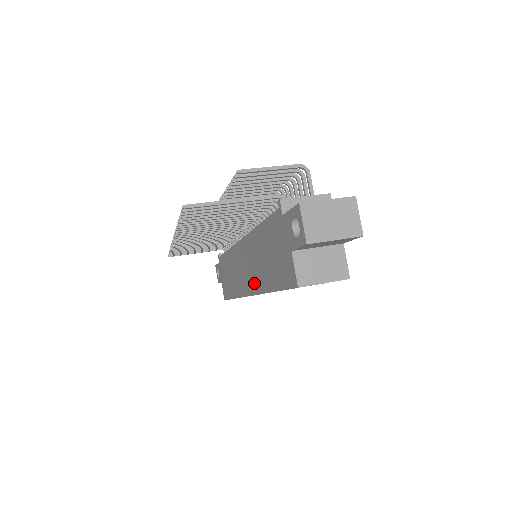
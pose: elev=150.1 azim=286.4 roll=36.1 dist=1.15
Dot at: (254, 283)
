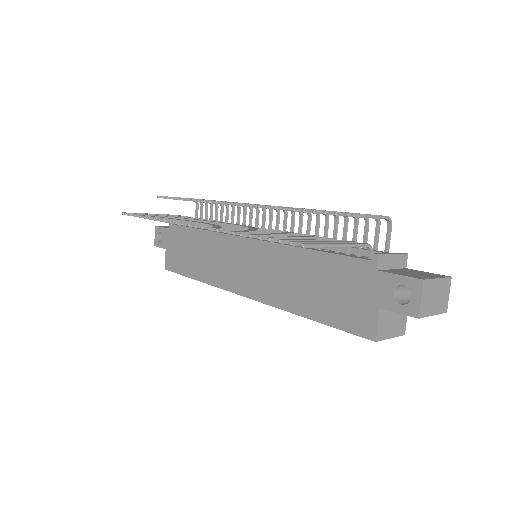
Dot at: (265, 292)
